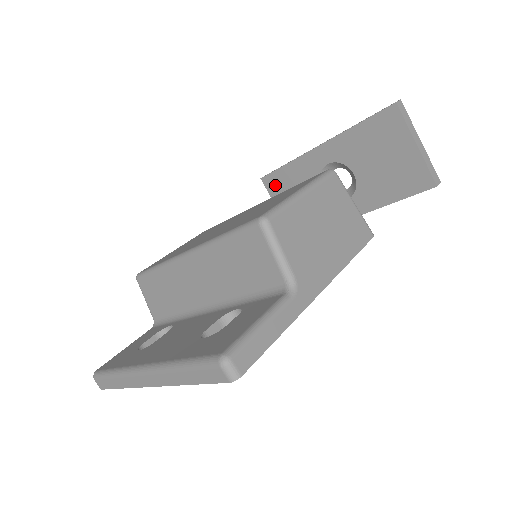
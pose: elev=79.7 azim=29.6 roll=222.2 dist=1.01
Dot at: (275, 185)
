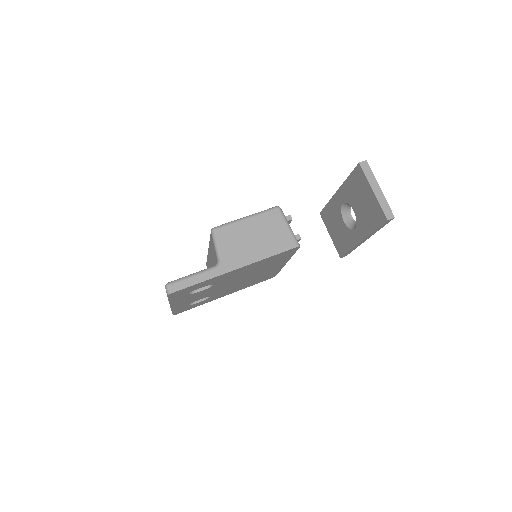
Dot at: (326, 218)
